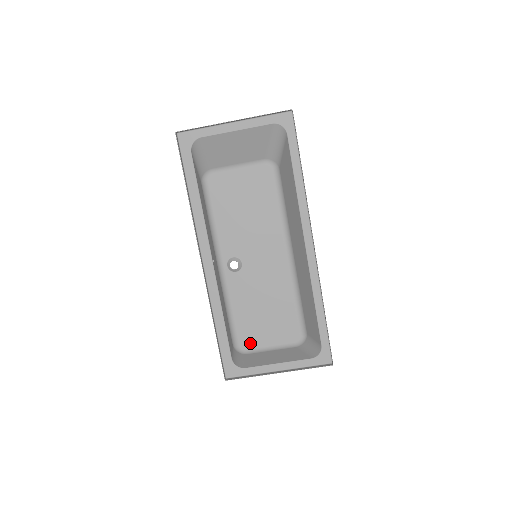
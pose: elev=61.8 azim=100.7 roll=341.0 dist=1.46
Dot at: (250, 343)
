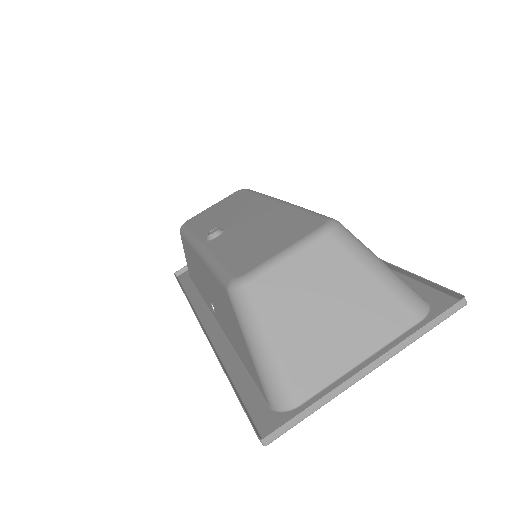
Dot at: (250, 265)
